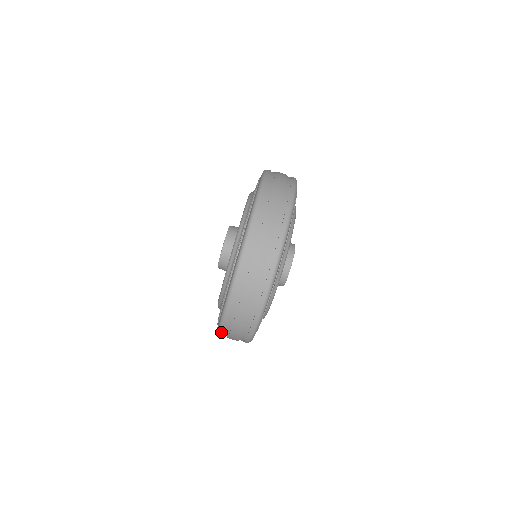
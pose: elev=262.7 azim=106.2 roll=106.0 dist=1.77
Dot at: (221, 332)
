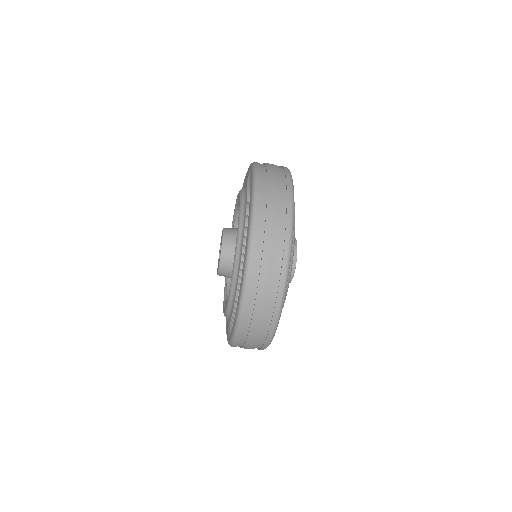
Dot at: occluded
